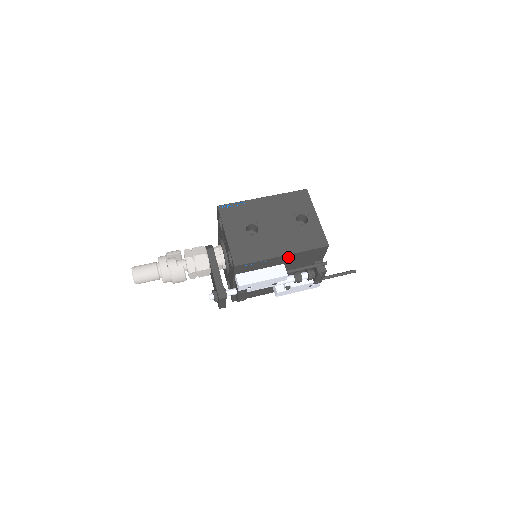
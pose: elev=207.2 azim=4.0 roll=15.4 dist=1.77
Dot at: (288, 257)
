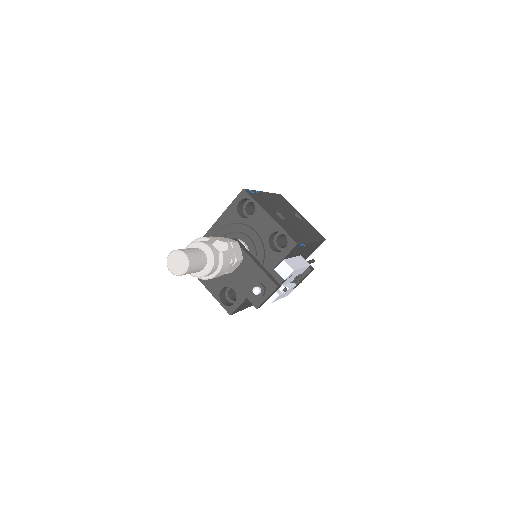
Dot at: (310, 246)
